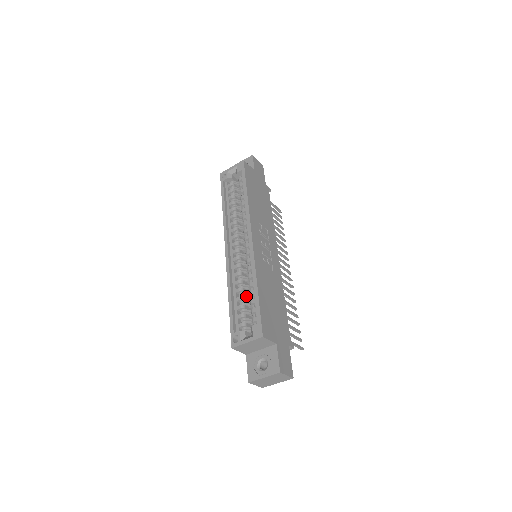
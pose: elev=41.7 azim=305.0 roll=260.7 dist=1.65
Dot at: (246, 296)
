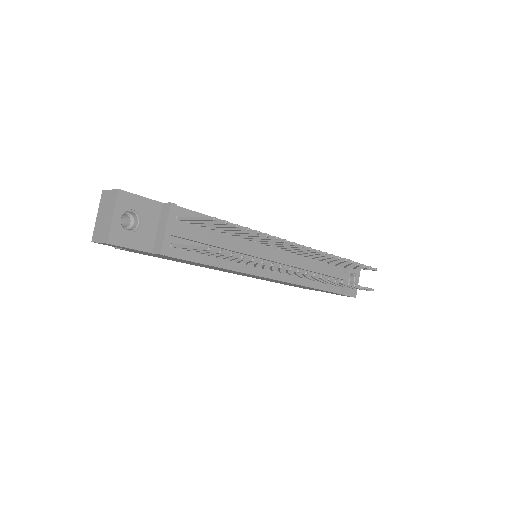
Dot at: occluded
